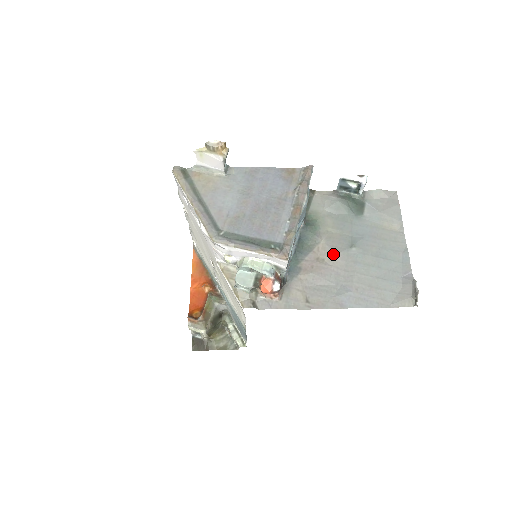
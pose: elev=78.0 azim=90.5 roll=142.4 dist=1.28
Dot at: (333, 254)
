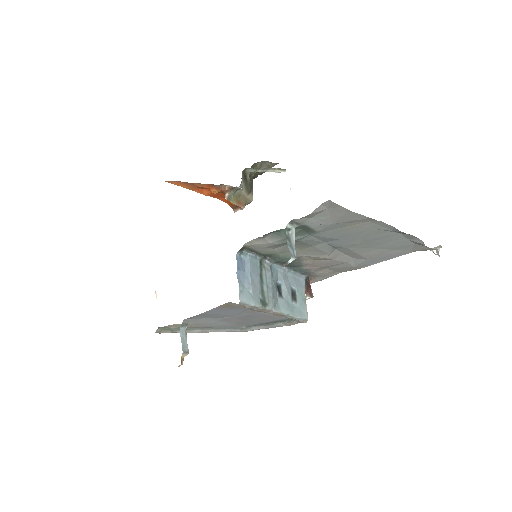
Dot at: occluded
